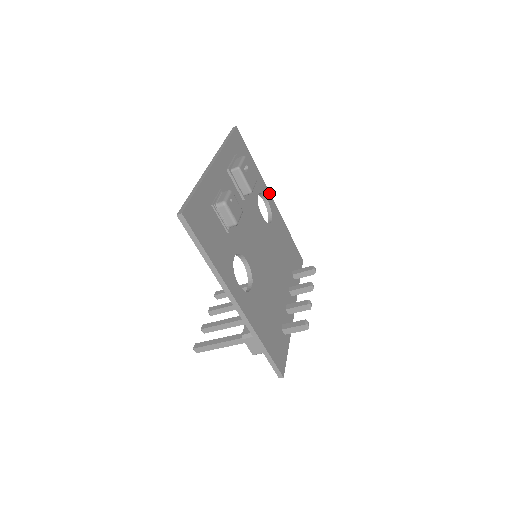
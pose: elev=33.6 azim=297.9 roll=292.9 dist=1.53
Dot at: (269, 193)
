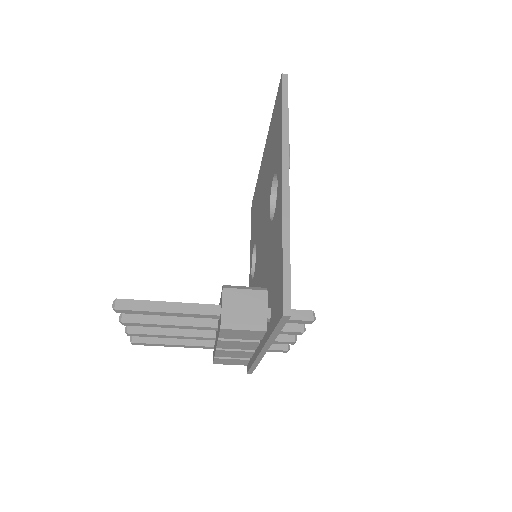
Dot at: occluded
